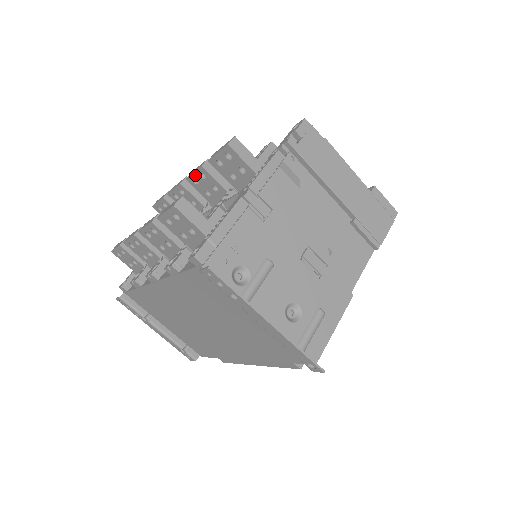
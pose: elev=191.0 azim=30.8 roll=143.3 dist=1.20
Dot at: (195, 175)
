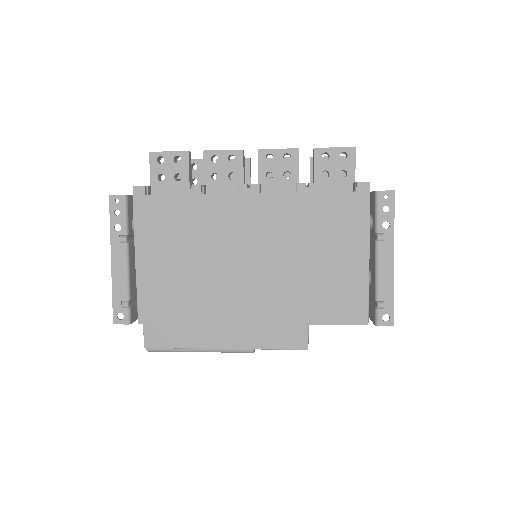
Dot at: occluded
